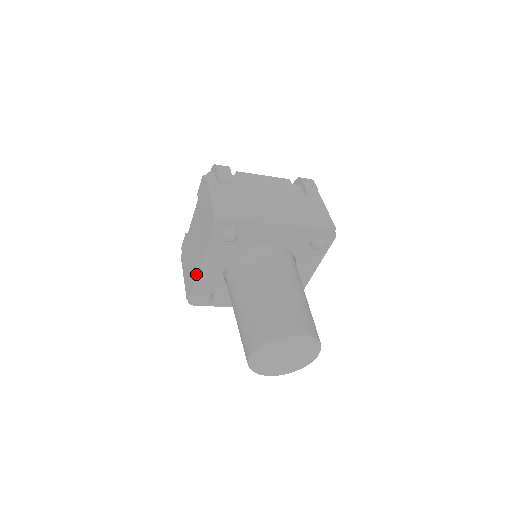
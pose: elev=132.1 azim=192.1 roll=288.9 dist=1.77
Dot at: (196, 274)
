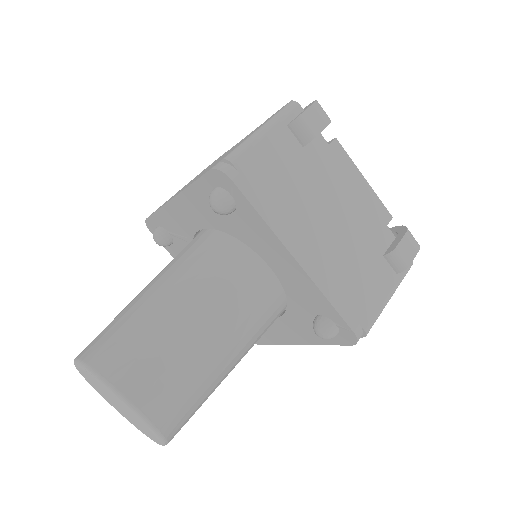
Dot at: occluded
